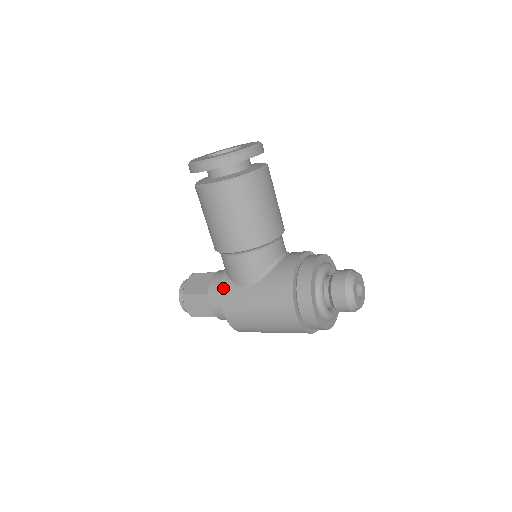
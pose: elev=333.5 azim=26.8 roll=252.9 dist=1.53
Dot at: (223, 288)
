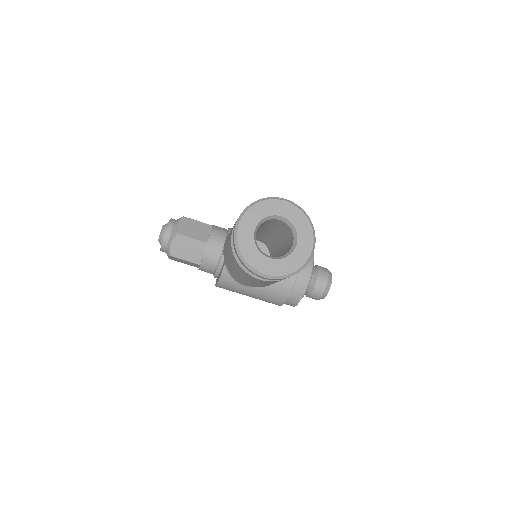
Dot at: (222, 279)
